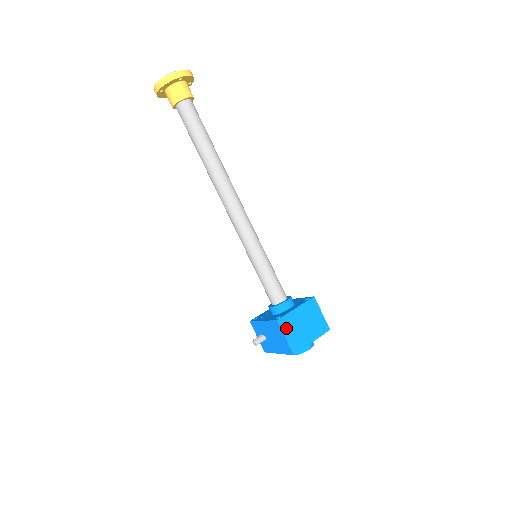
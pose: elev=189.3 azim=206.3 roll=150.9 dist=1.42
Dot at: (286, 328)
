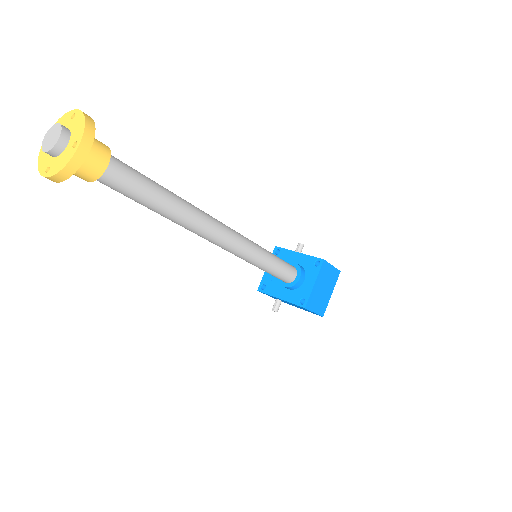
Dot at: (313, 306)
